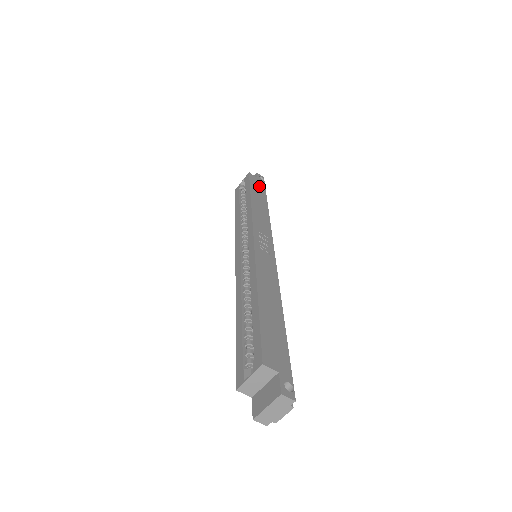
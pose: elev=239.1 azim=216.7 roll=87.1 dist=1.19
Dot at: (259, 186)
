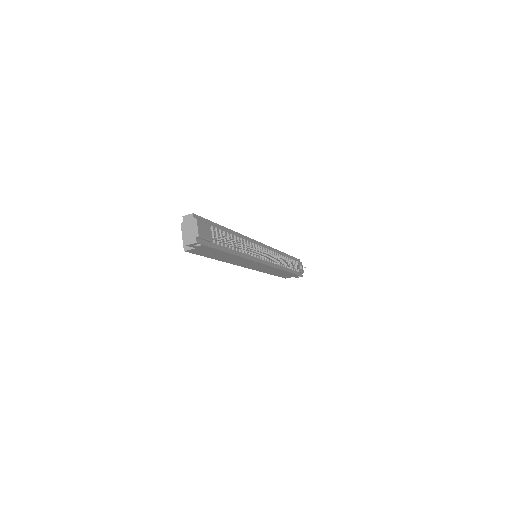
Dot at: occluded
